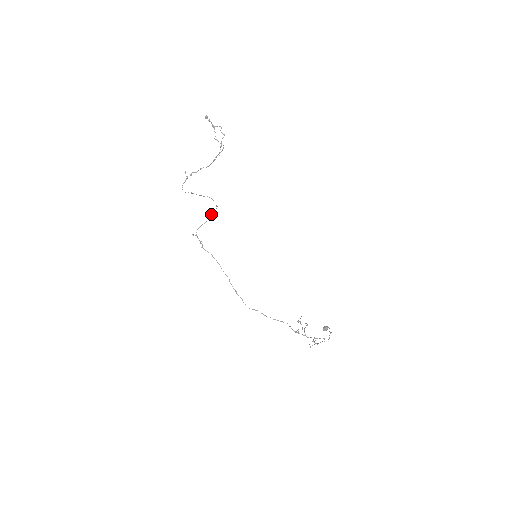
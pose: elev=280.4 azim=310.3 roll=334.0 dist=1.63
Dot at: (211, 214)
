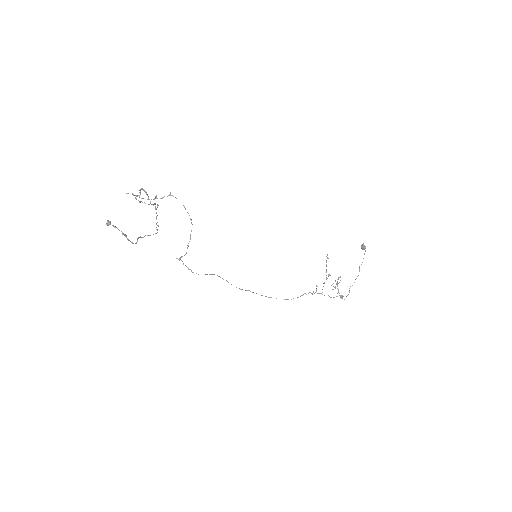
Dot at: (187, 245)
